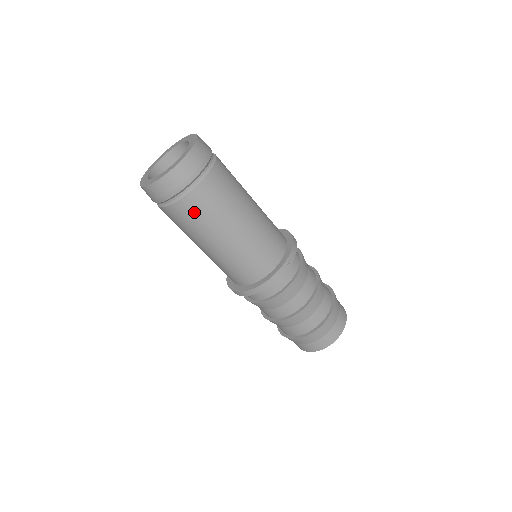
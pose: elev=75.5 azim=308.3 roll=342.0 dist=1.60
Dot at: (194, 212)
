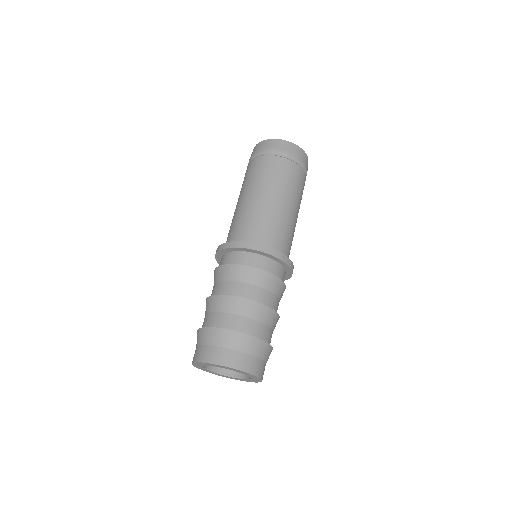
Dot at: (273, 168)
